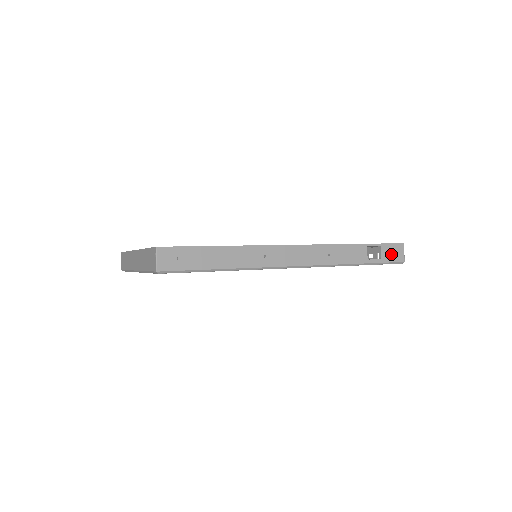
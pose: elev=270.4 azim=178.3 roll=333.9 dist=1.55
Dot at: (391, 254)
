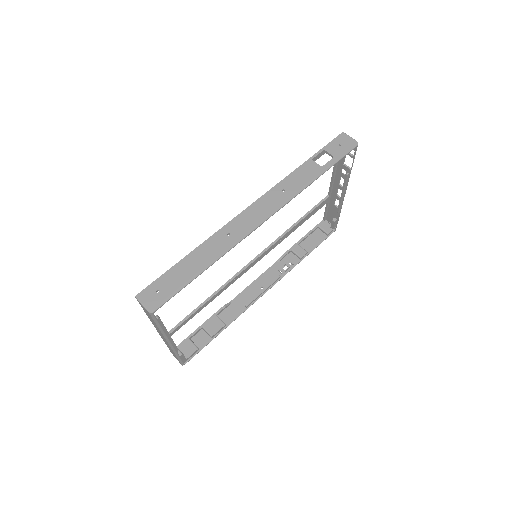
Dot at: (339, 147)
